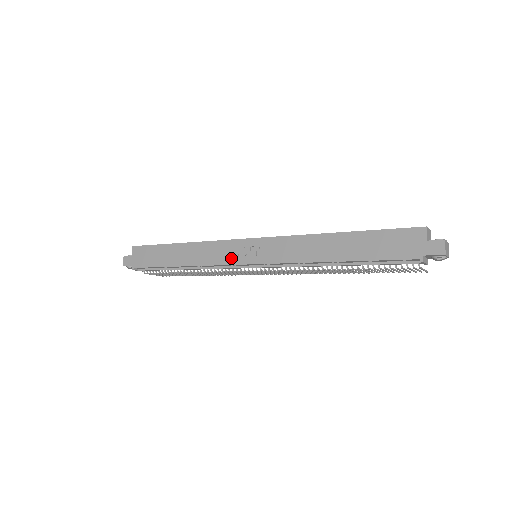
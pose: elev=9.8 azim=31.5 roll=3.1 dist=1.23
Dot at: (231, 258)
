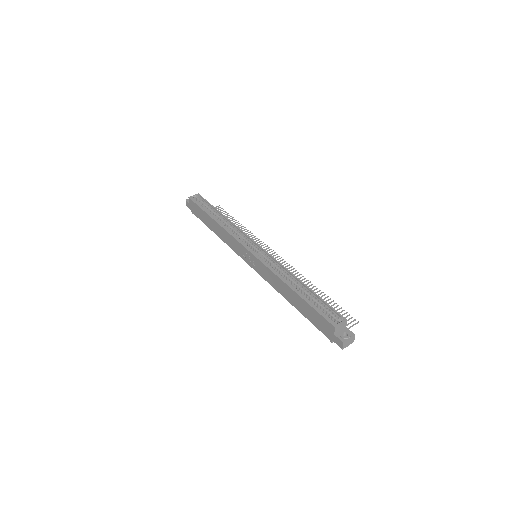
Dot at: (240, 253)
